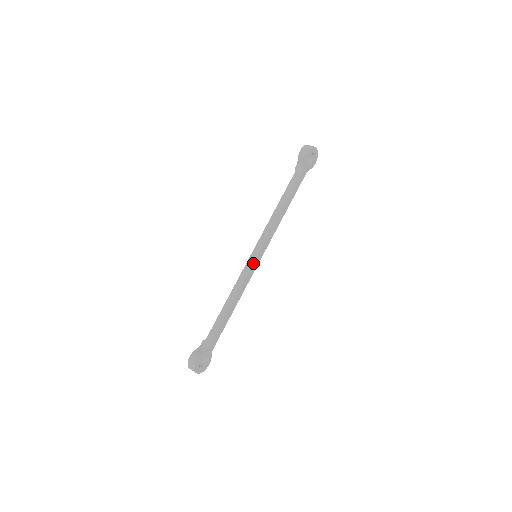
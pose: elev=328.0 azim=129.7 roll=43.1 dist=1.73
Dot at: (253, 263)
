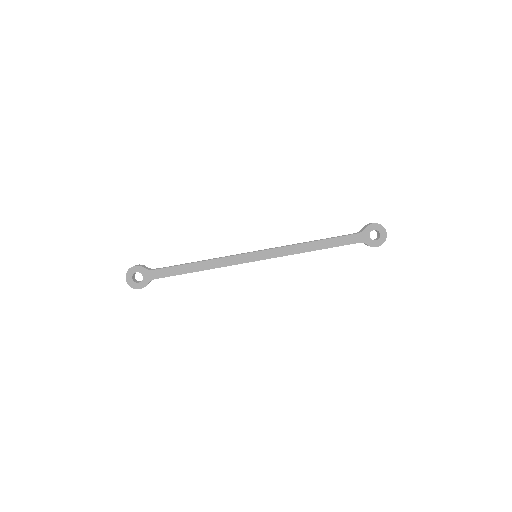
Dot at: (247, 254)
